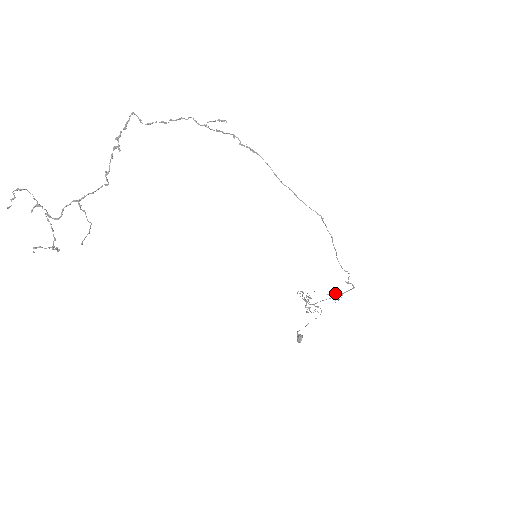
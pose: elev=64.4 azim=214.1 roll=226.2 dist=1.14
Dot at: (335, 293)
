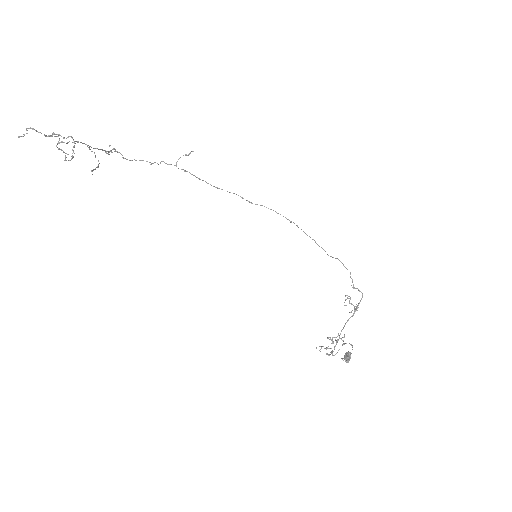
Dot at: (350, 303)
